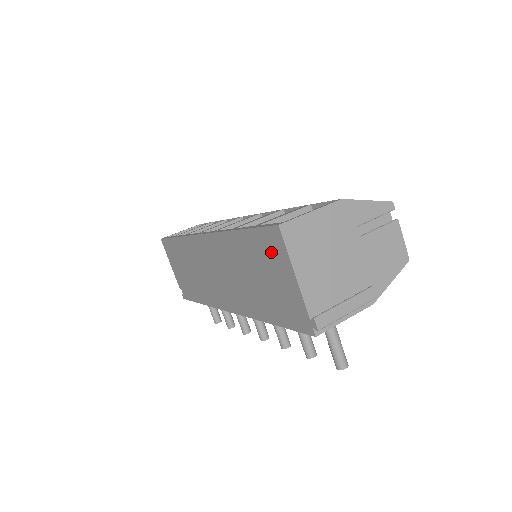
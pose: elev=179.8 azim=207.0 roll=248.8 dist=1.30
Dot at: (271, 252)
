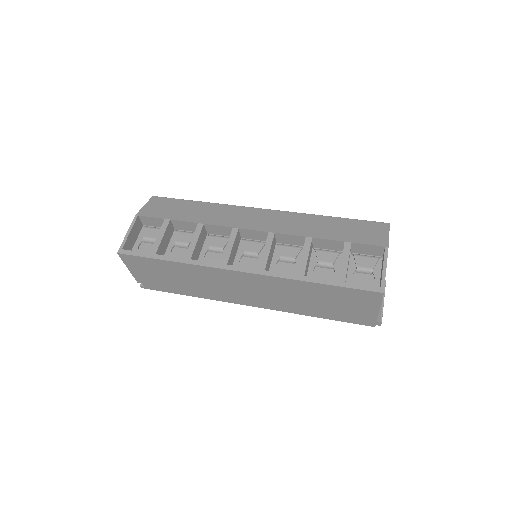
Dot at: (359, 299)
